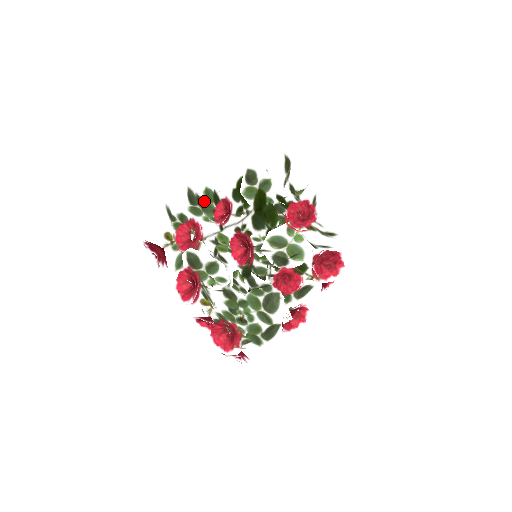
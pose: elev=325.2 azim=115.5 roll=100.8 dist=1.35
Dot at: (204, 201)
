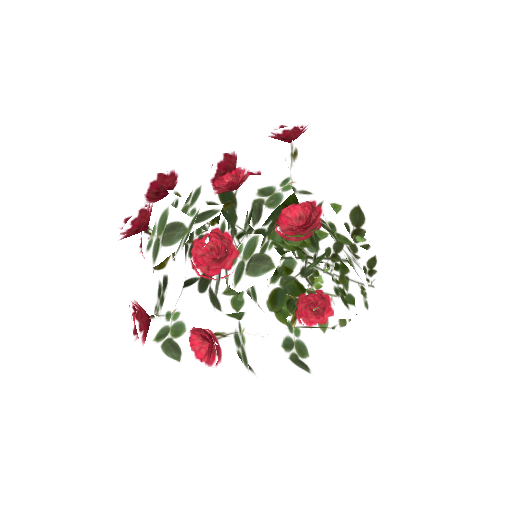
Dot at: occluded
